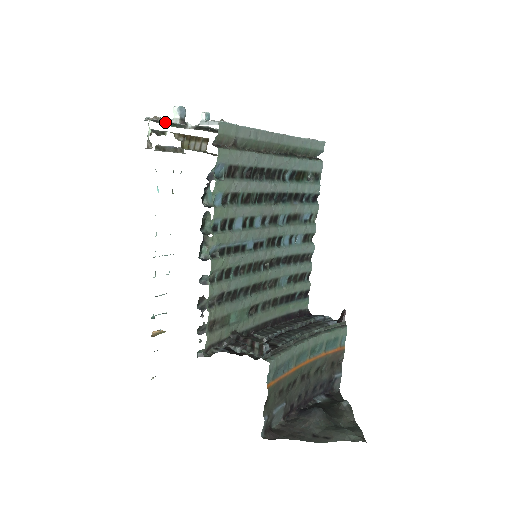
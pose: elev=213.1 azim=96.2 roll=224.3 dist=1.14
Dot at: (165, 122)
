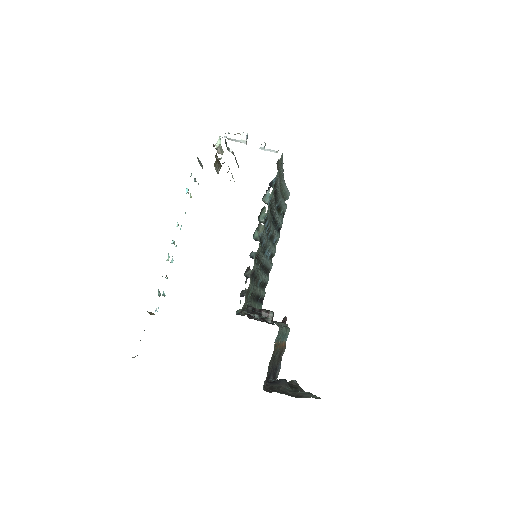
Dot at: (233, 140)
